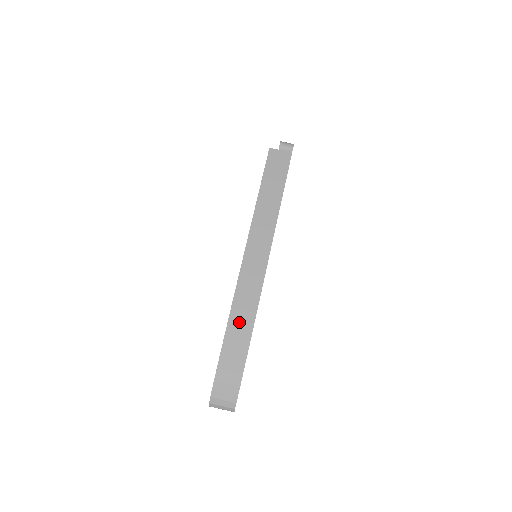
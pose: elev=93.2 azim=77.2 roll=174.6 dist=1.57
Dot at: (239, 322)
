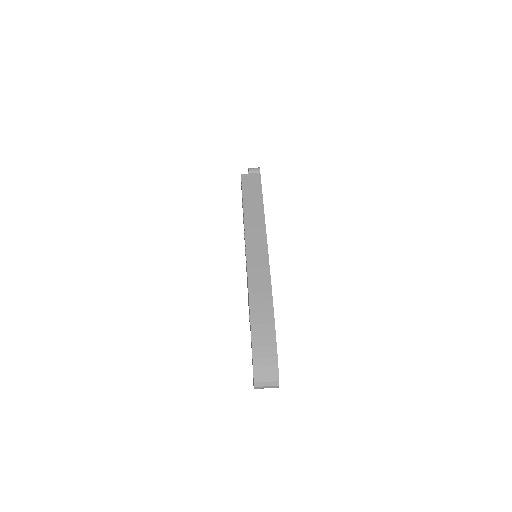
Dot at: (259, 304)
